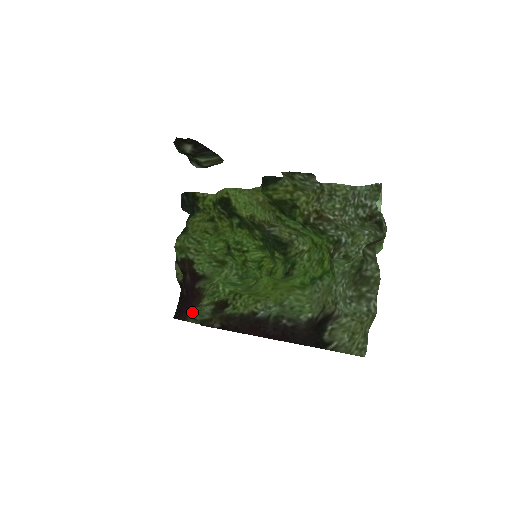
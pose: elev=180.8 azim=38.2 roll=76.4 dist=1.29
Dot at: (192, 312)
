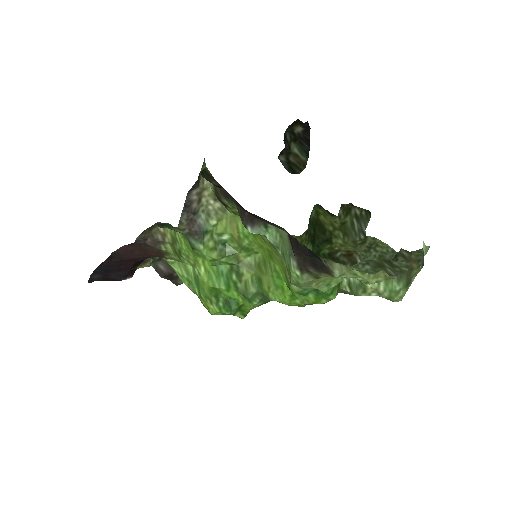
Dot at: occluded
